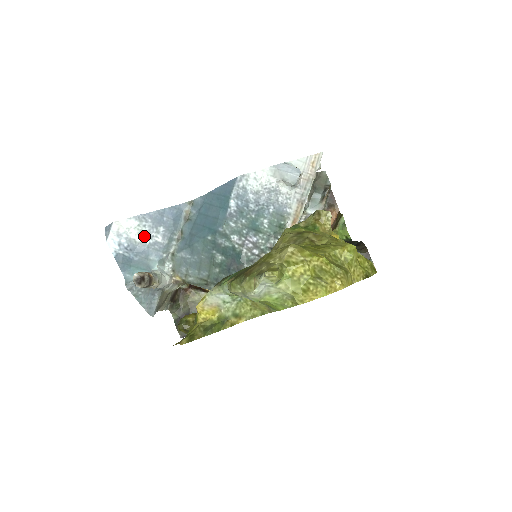
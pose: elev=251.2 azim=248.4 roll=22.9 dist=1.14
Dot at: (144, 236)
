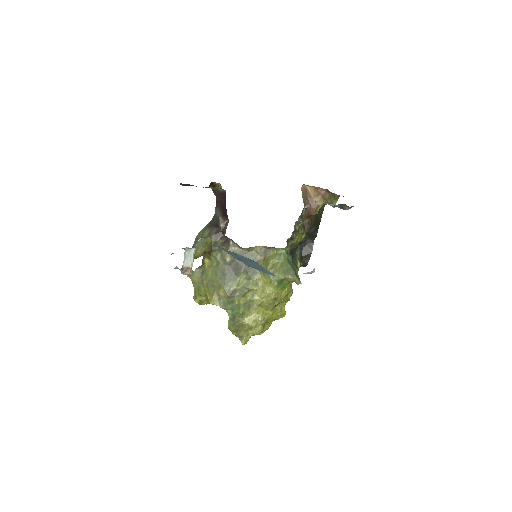
Dot at: occluded
